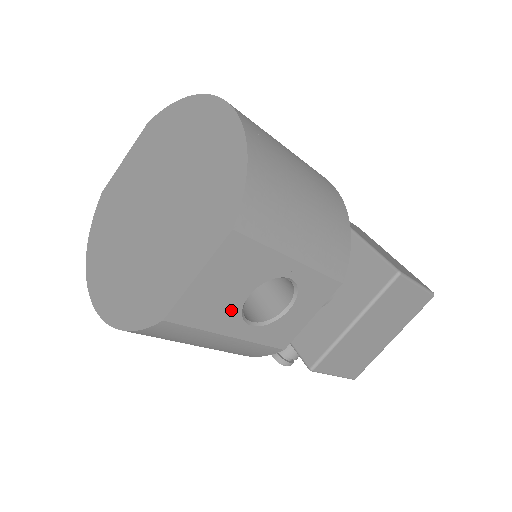
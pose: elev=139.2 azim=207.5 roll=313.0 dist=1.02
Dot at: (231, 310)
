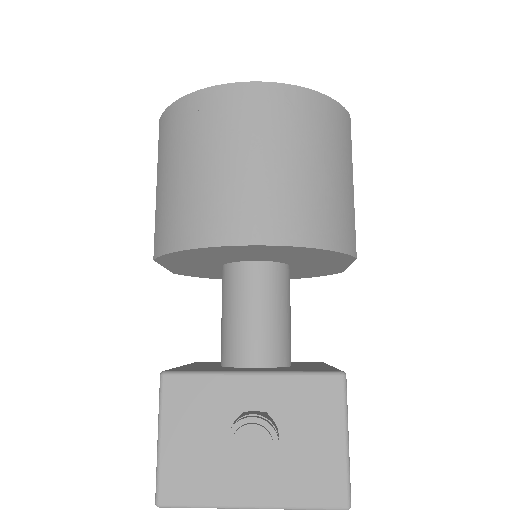
Dot at: occluded
